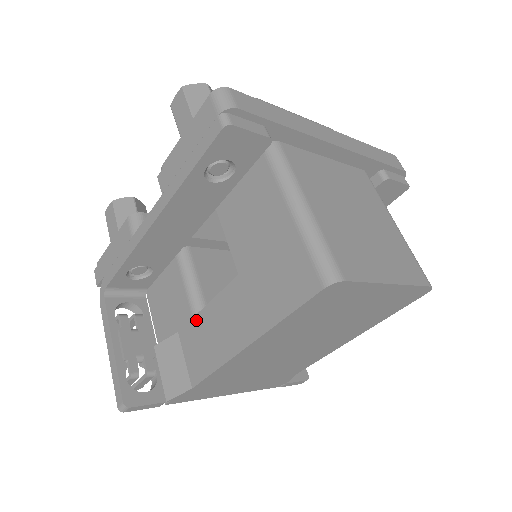
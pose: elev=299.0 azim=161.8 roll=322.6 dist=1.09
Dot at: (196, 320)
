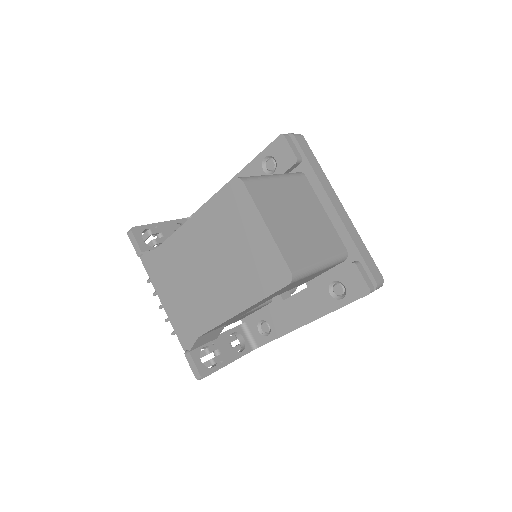
Dot at: occluded
